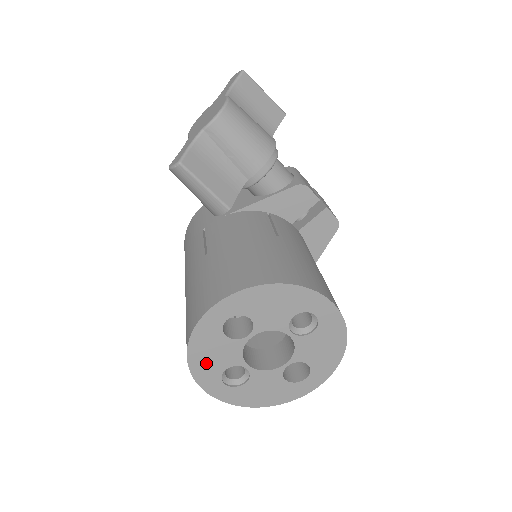
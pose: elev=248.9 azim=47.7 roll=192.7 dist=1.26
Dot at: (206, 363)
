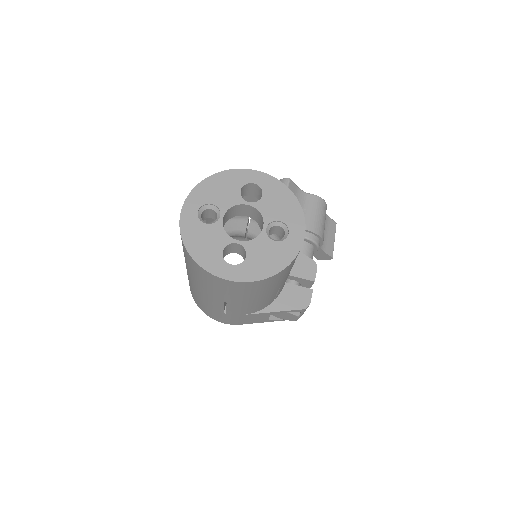
Dot at: (212, 189)
